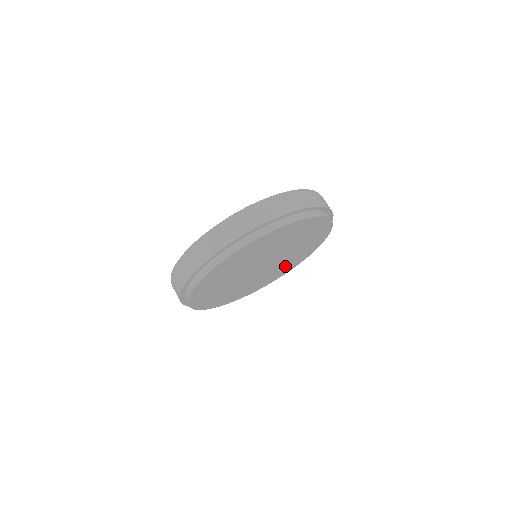
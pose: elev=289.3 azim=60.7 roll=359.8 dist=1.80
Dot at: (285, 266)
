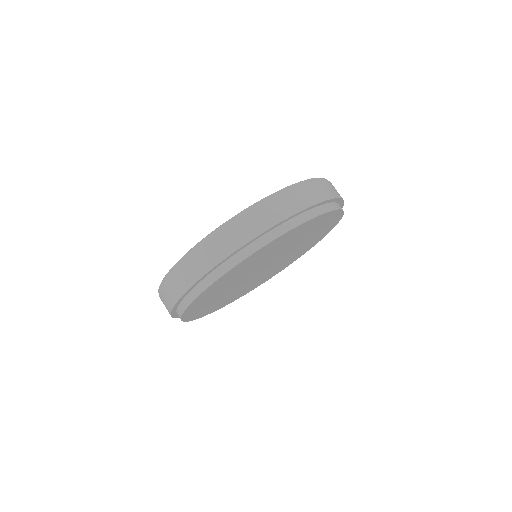
Dot at: (257, 282)
